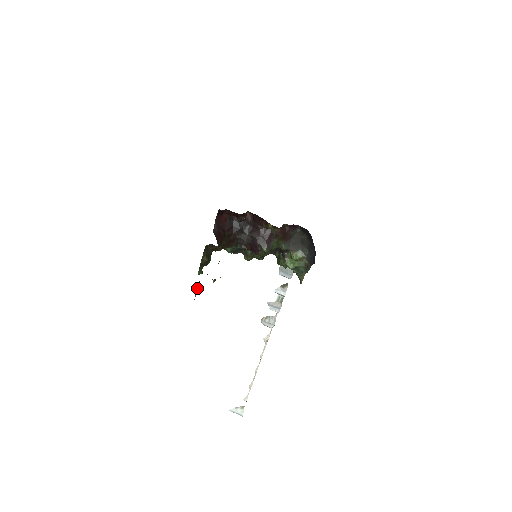
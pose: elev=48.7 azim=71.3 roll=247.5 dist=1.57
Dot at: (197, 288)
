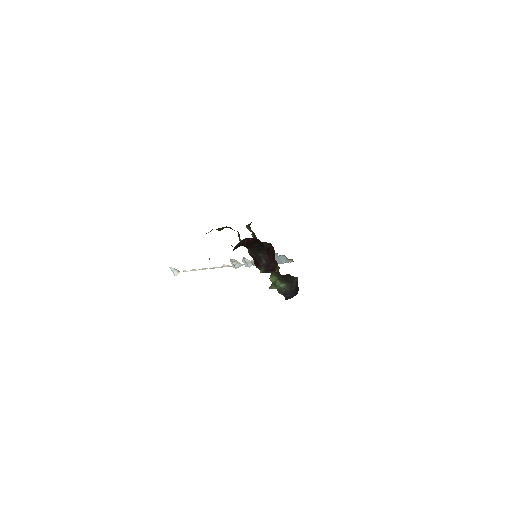
Dot at: occluded
